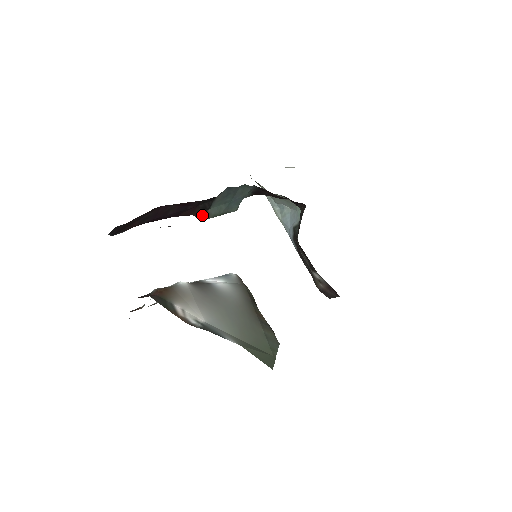
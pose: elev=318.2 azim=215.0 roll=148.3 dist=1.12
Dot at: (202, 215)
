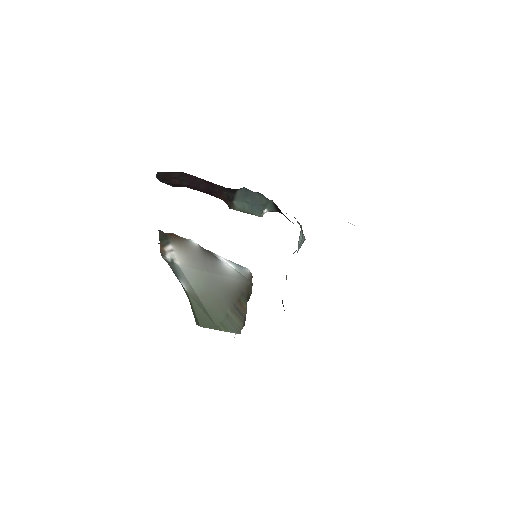
Dot at: (229, 203)
